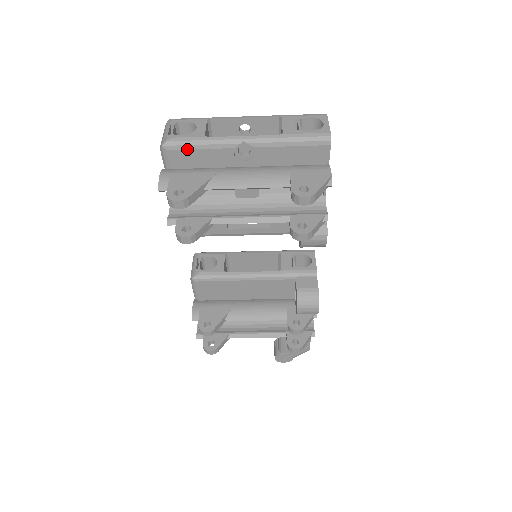
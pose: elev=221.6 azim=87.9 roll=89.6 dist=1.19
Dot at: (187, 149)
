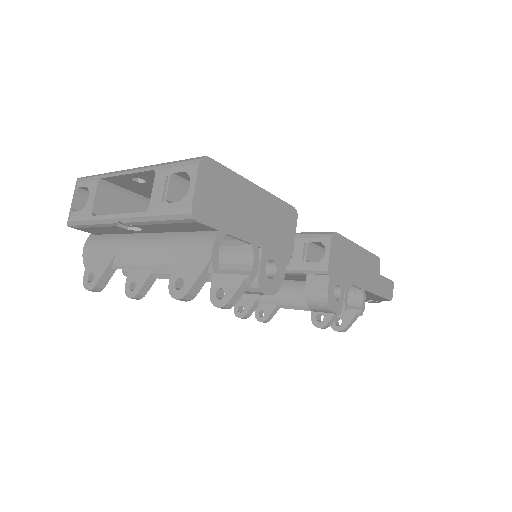
Dot at: (86, 227)
